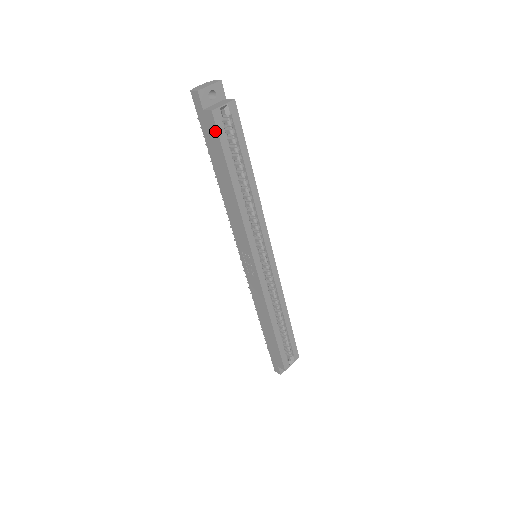
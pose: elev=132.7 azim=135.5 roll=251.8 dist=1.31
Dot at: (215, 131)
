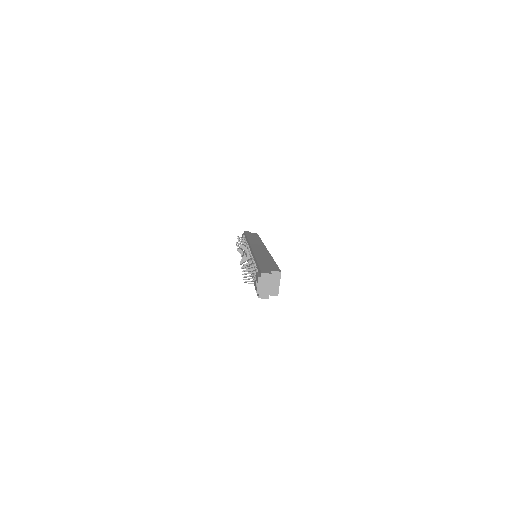
Dot at: occluded
